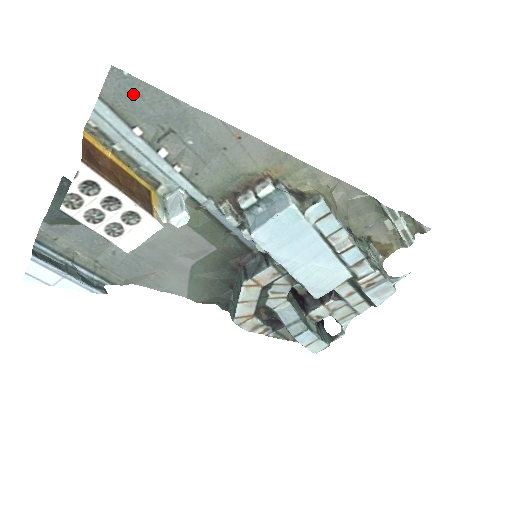
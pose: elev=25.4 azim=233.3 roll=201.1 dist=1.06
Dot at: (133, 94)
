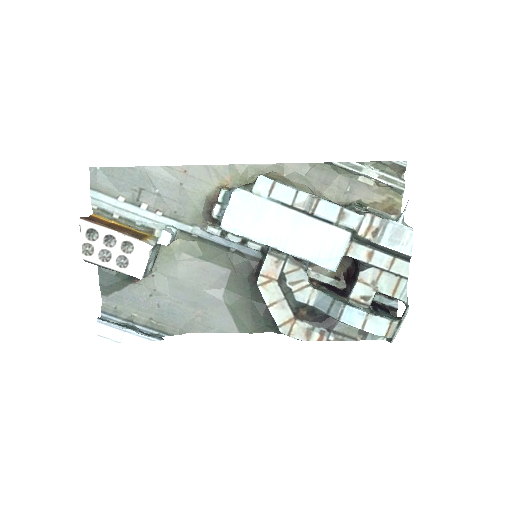
Dot at: (108, 178)
